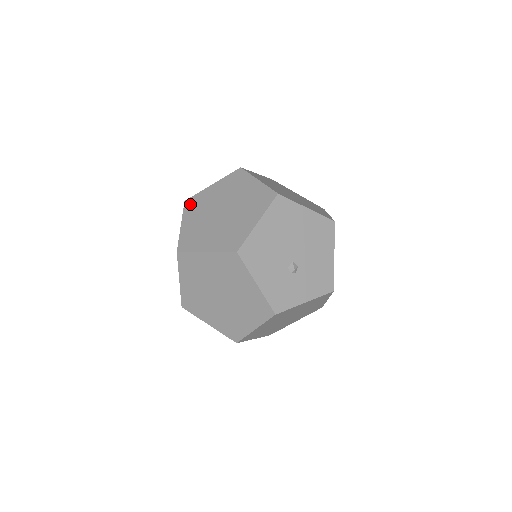
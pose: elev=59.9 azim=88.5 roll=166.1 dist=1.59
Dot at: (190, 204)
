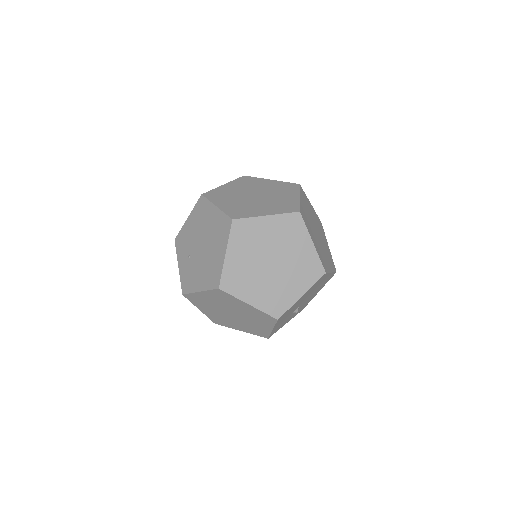
Dot at: (239, 229)
